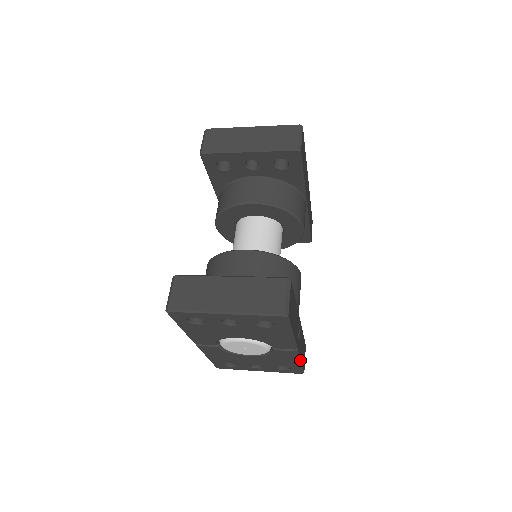
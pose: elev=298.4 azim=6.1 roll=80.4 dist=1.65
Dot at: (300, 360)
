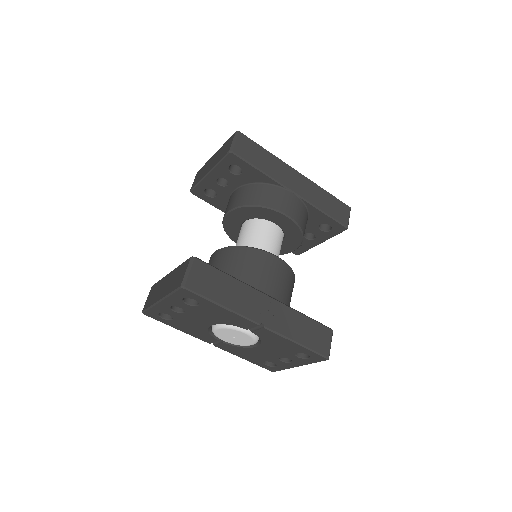
Dot at: (291, 340)
